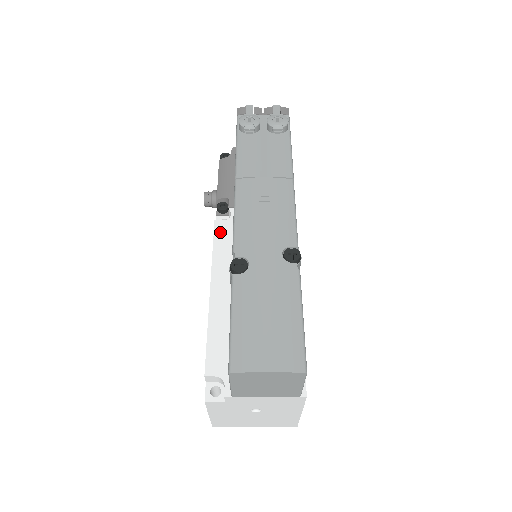
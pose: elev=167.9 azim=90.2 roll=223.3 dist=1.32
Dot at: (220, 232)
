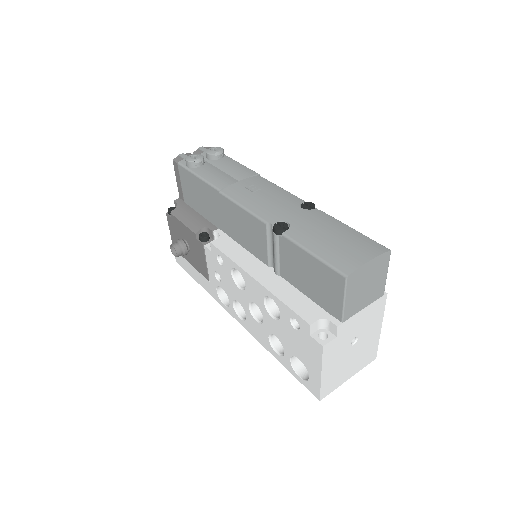
Dot at: (222, 246)
